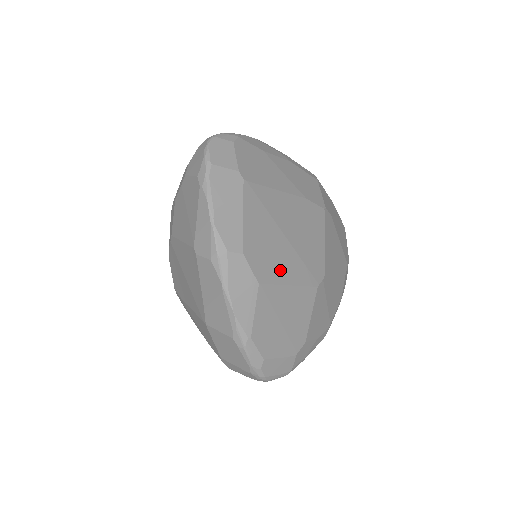
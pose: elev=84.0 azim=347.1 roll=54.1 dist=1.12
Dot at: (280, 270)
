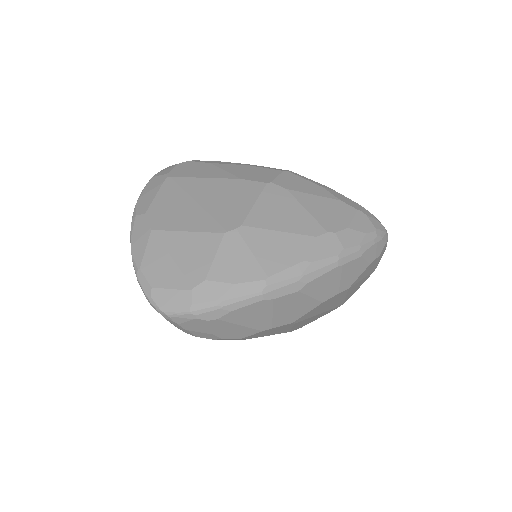
Dot at: (180, 222)
